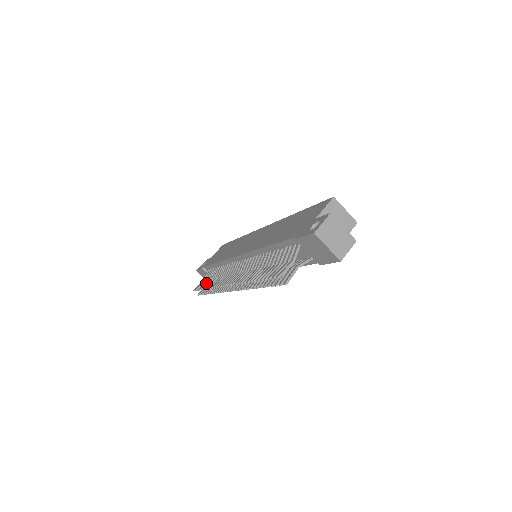
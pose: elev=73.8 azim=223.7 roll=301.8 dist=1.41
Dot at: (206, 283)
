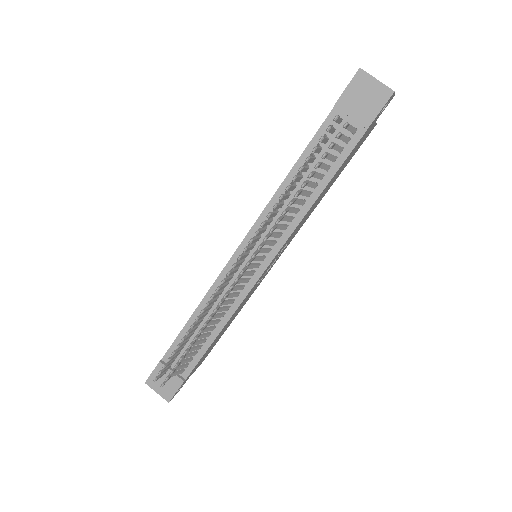
Dot at: occluded
